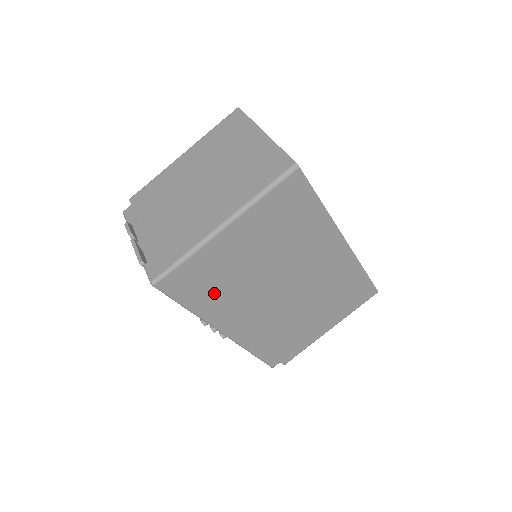
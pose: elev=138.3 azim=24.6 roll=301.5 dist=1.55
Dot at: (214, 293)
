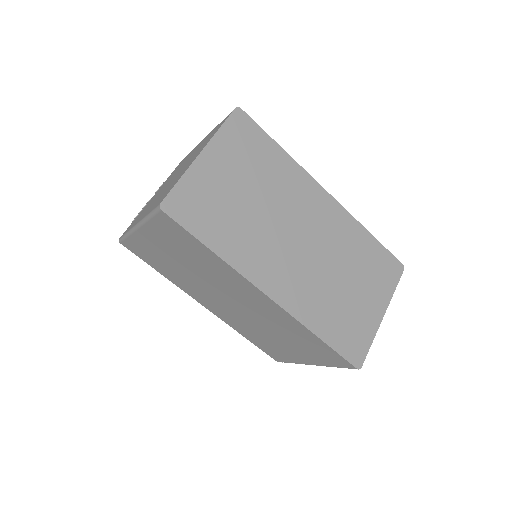
Dot at: (165, 271)
